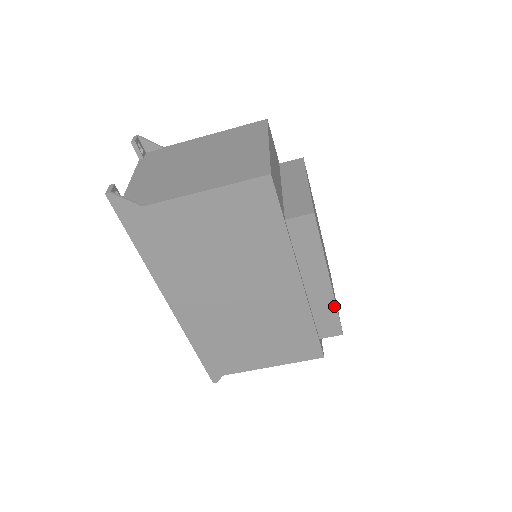
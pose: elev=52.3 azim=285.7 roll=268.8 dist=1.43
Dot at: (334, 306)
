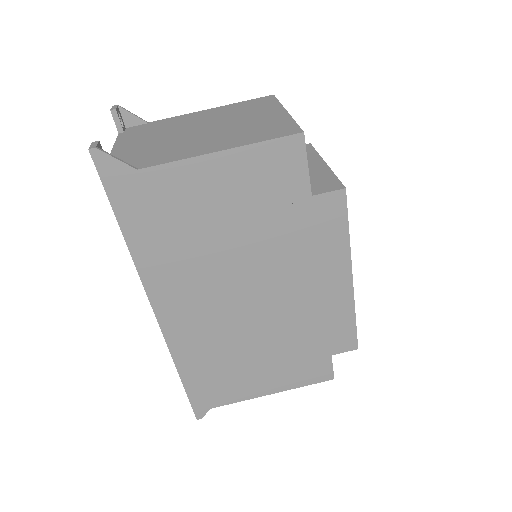
Dot at: (353, 312)
